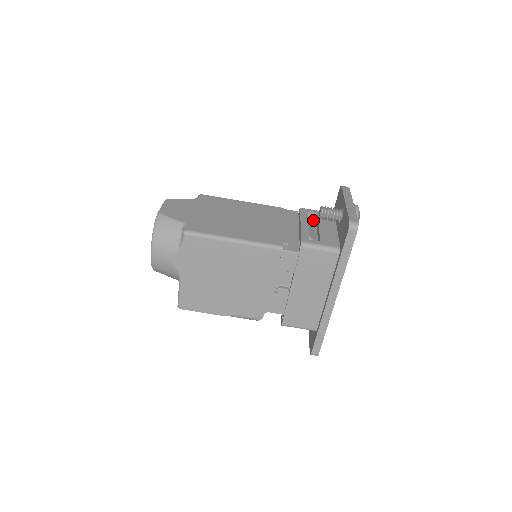
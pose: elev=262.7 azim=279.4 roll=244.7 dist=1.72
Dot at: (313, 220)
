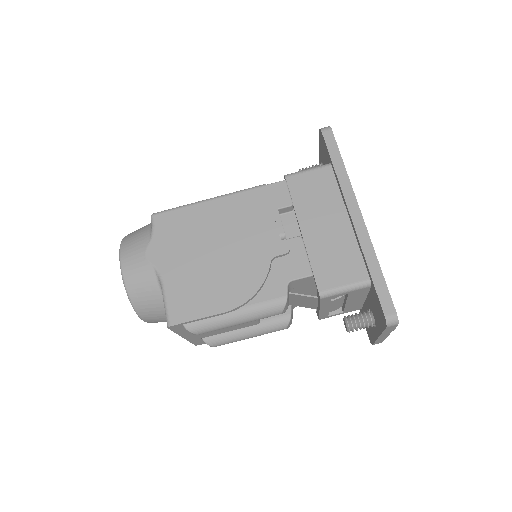
Dot at: occluded
